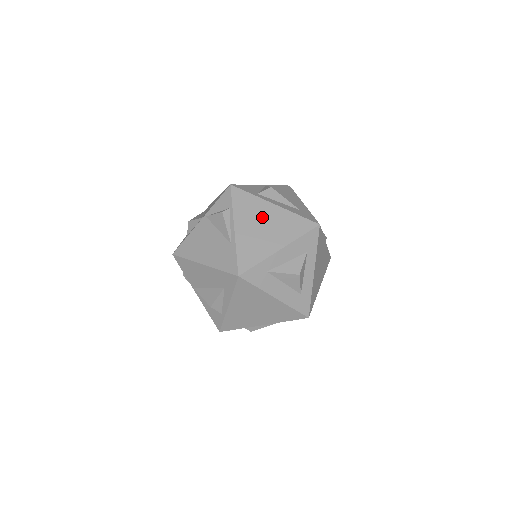
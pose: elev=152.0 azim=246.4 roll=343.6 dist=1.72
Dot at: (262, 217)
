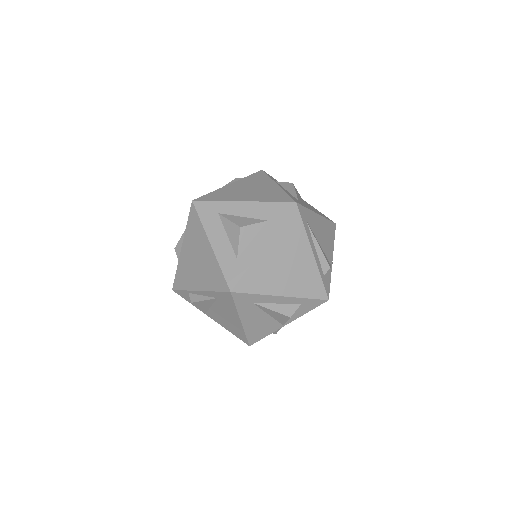
Dot at: (257, 186)
